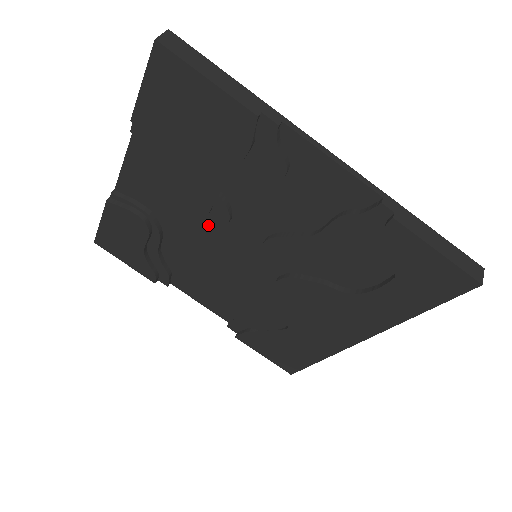
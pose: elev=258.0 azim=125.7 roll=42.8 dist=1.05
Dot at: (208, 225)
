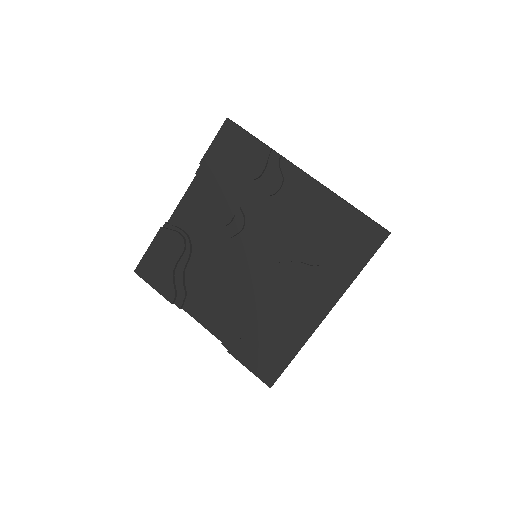
Dot at: (228, 234)
